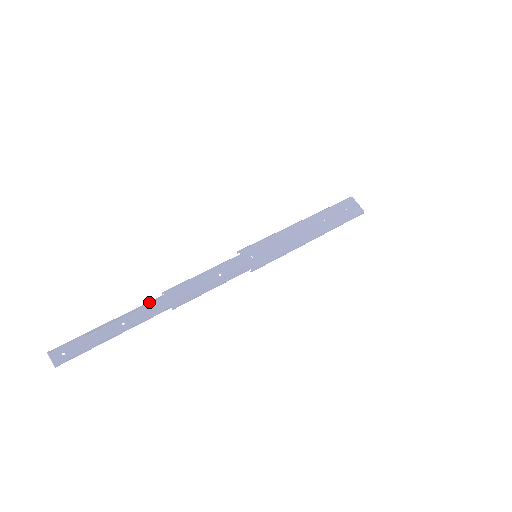
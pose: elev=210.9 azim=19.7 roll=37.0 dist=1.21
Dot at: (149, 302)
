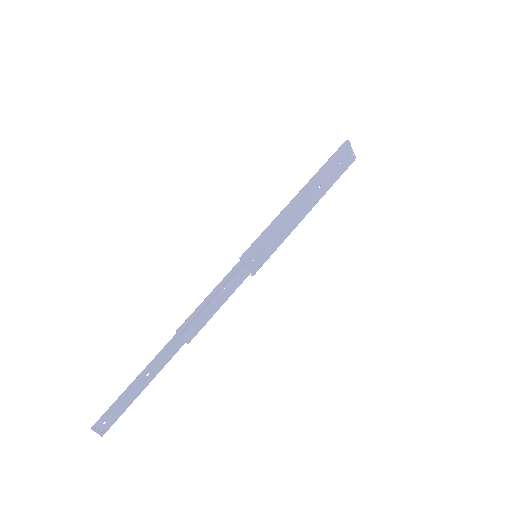
Dot at: (167, 347)
